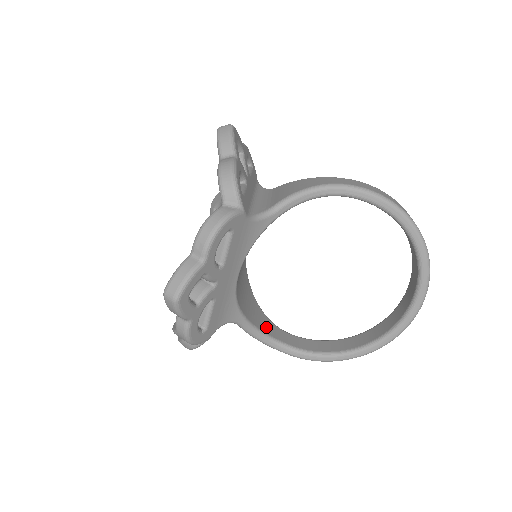
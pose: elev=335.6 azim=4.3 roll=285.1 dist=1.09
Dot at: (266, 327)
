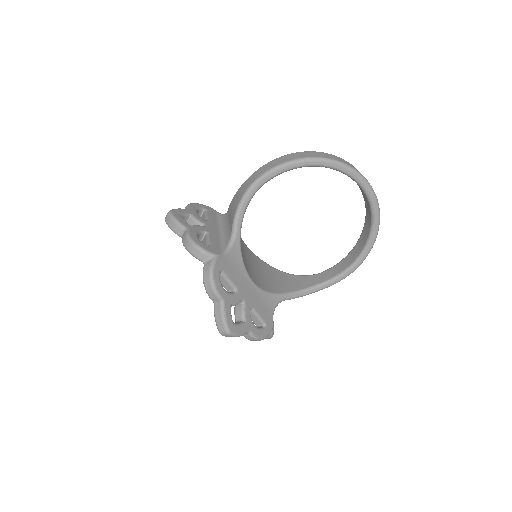
Dot at: (303, 284)
